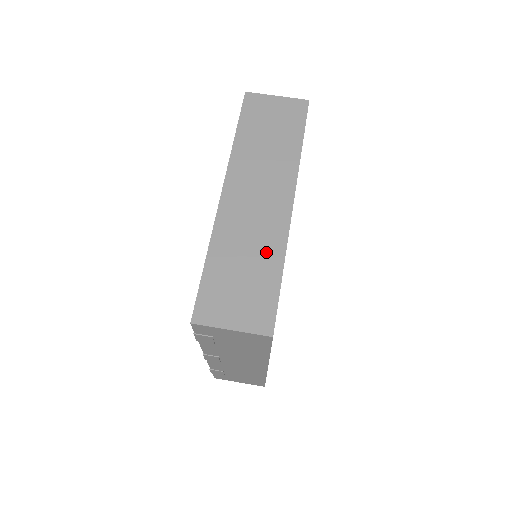
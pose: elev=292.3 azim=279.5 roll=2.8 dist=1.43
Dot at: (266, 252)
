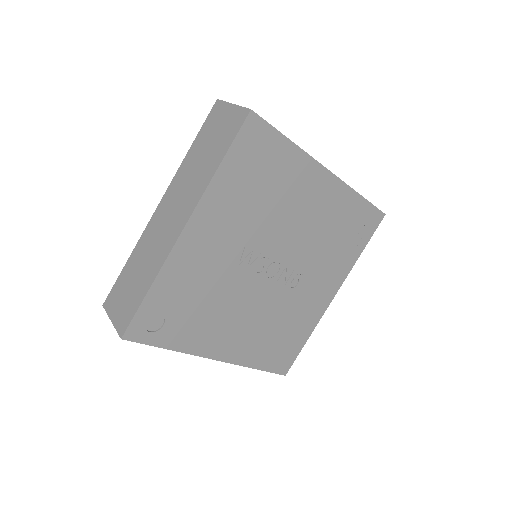
Dot at: (150, 268)
